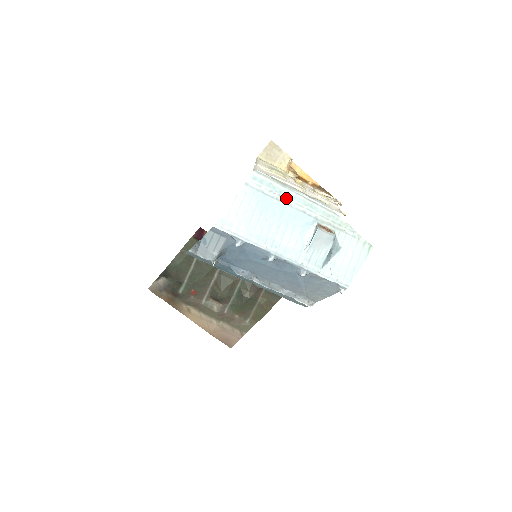
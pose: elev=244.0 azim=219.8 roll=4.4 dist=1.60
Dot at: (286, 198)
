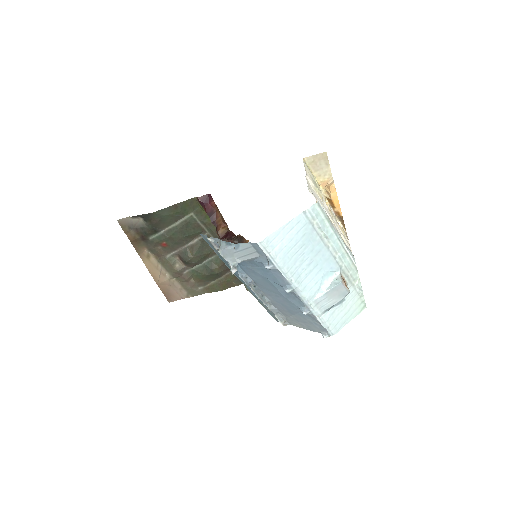
Dot at: (328, 239)
